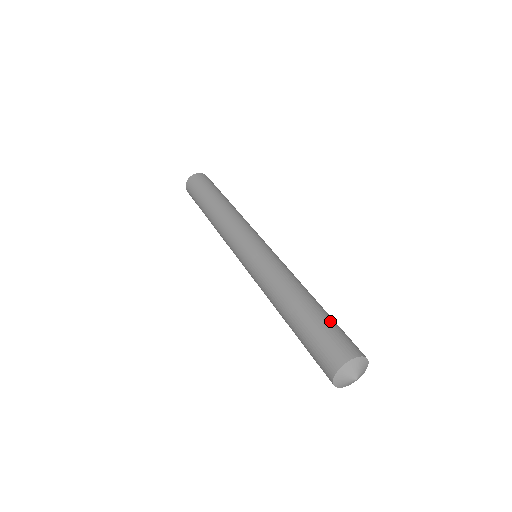
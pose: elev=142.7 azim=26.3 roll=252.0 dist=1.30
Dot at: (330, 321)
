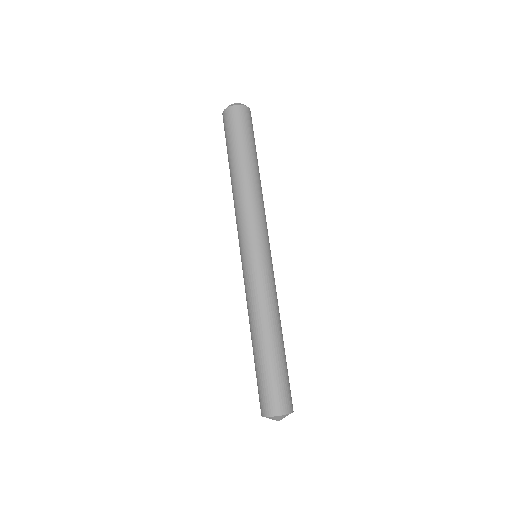
Dot at: (268, 374)
